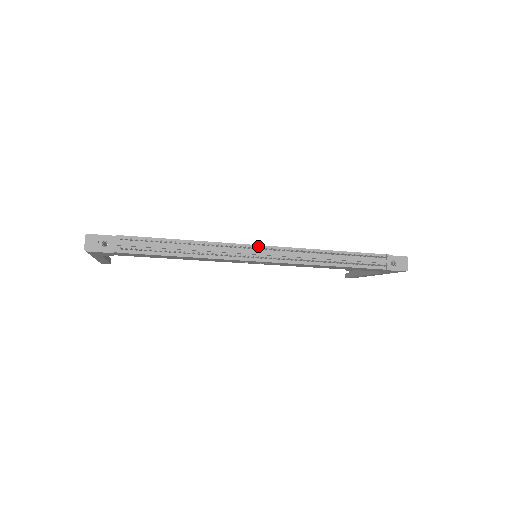
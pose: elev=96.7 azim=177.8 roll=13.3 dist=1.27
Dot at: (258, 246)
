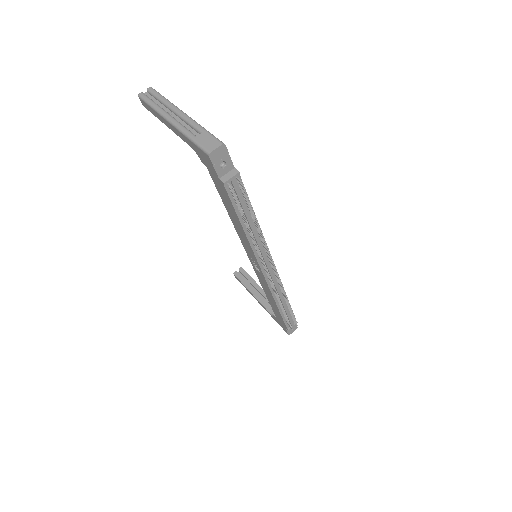
Dot at: occluded
